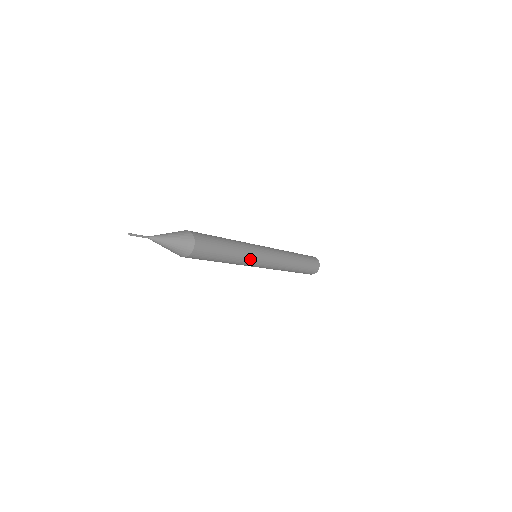
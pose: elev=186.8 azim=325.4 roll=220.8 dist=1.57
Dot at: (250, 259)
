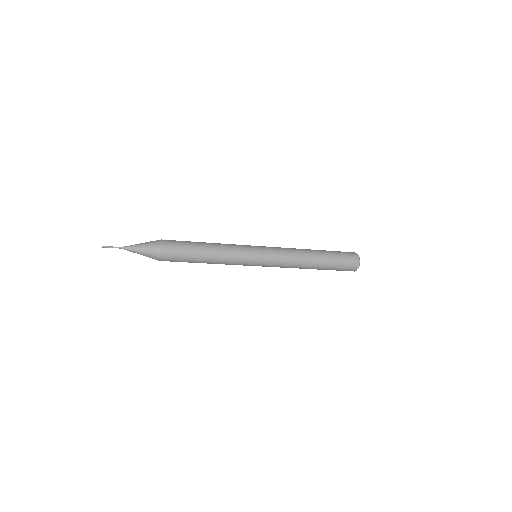
Dot at: (238, 250)
